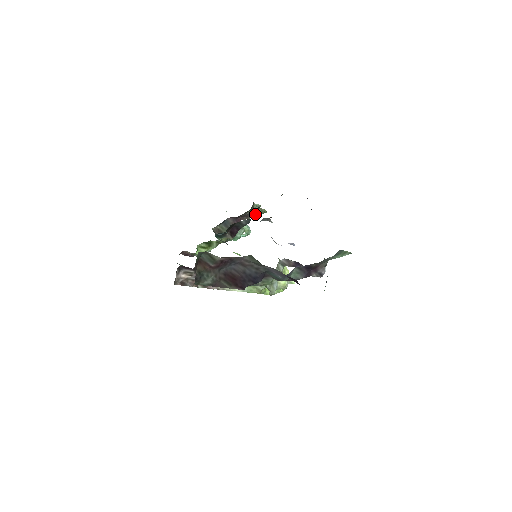
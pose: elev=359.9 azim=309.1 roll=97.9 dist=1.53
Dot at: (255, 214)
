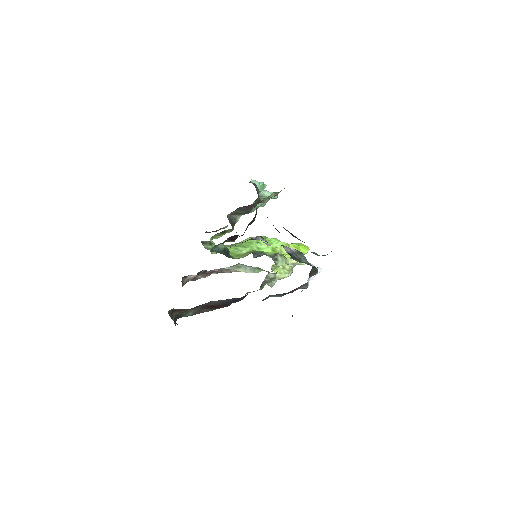
Dot at: (252, 222)
